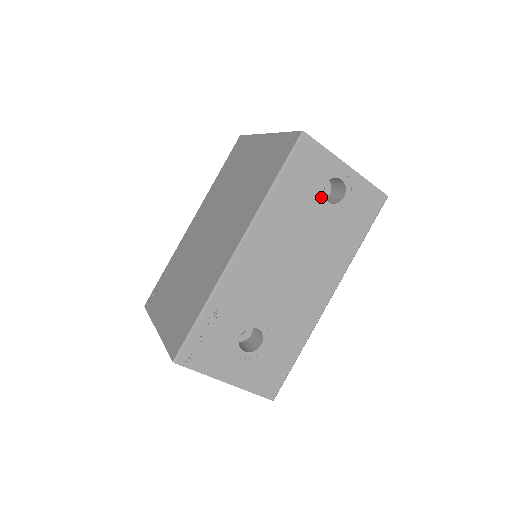
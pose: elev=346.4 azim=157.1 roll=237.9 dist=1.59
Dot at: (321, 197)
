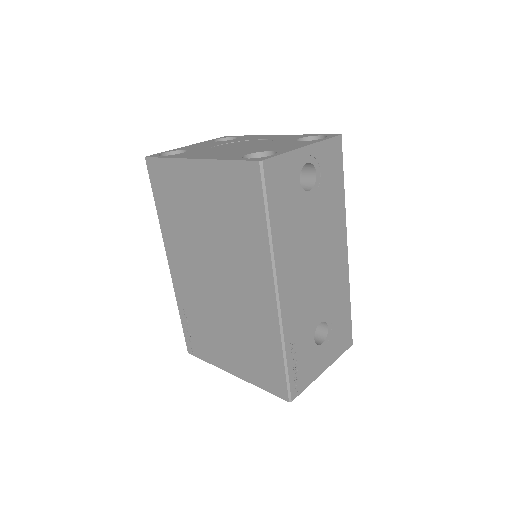
Dot at: (303, 193)
